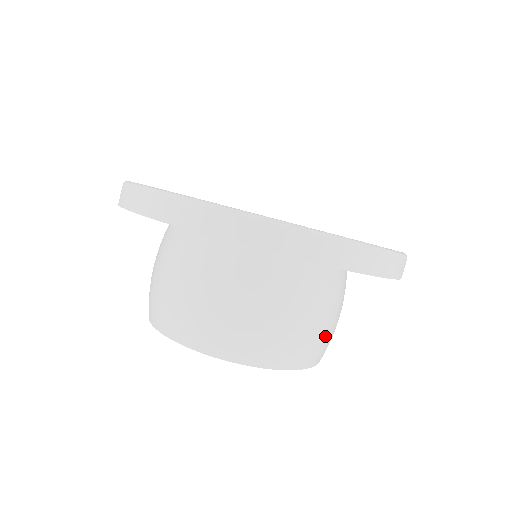
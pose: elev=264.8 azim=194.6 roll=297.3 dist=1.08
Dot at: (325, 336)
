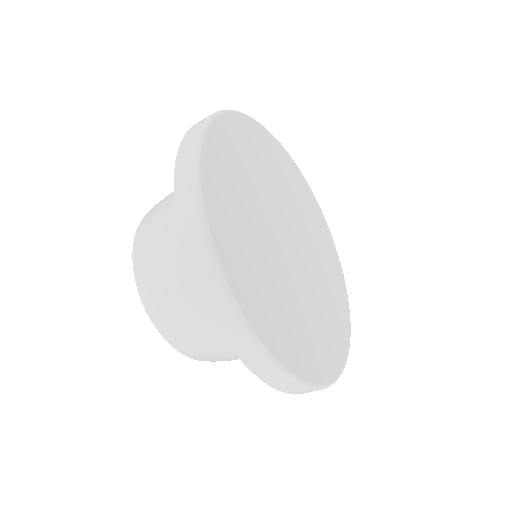
Dot at: occluded
